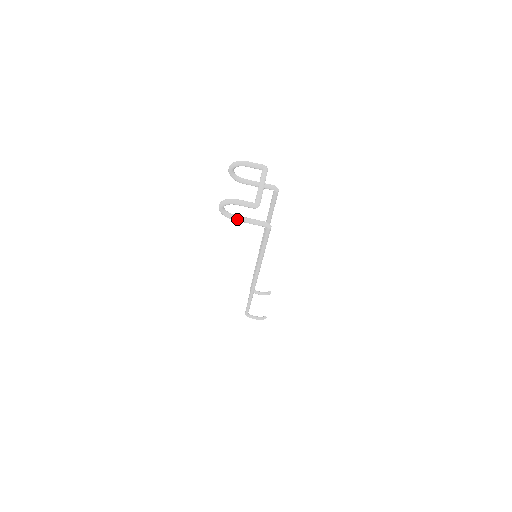
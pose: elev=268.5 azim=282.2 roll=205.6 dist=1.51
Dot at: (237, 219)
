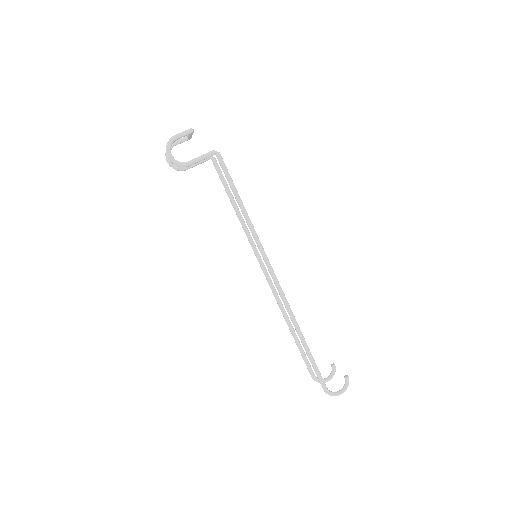
Dot at: (189, 162)
